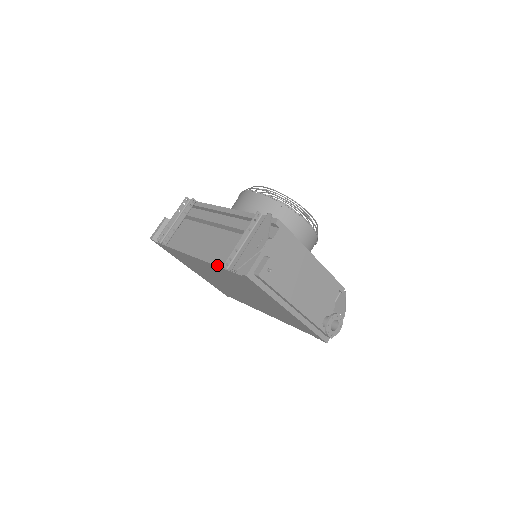
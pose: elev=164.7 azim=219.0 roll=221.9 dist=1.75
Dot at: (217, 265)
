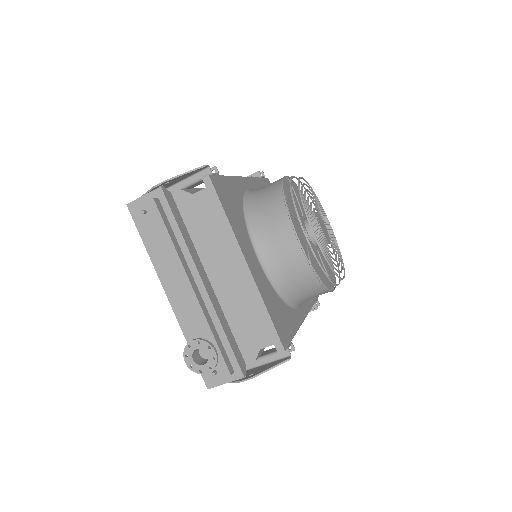
Dot at: occluded
